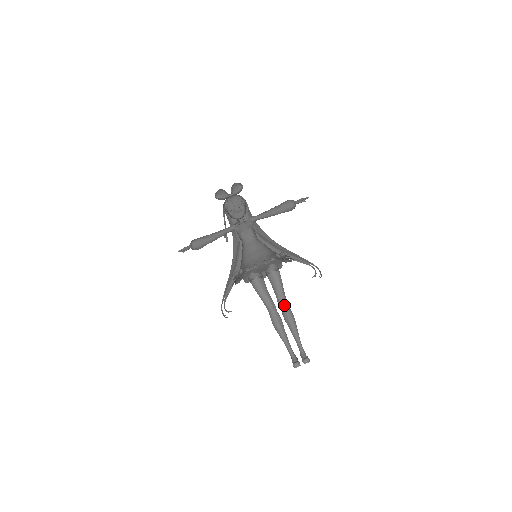
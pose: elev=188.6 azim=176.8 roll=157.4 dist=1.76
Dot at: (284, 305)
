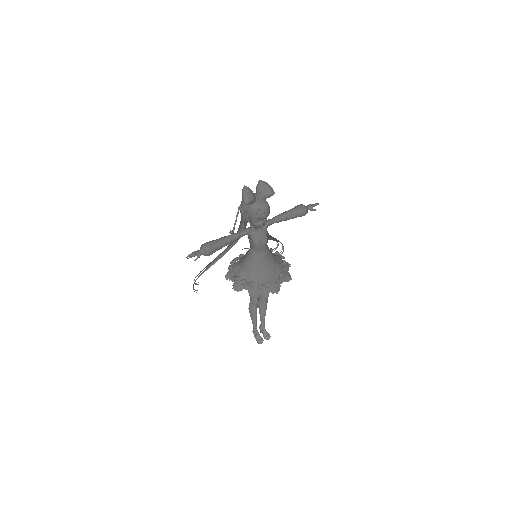
Dot at: occluded
